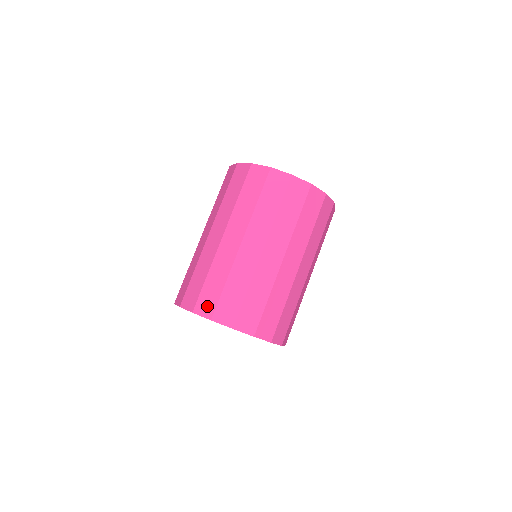
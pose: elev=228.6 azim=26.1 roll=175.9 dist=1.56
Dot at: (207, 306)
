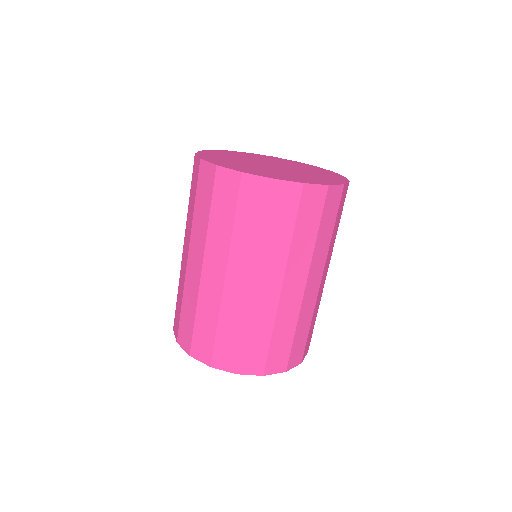
Dot at: (279, 362)
